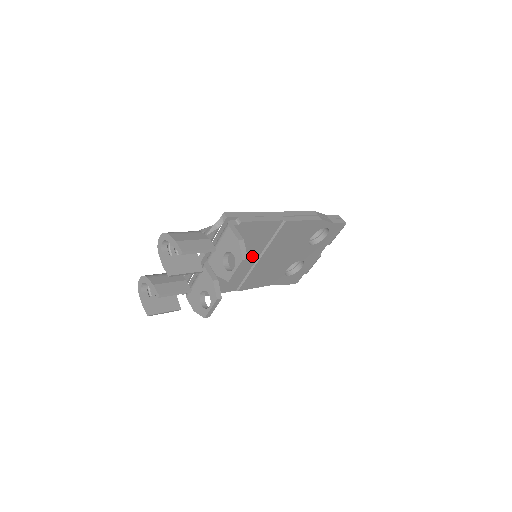
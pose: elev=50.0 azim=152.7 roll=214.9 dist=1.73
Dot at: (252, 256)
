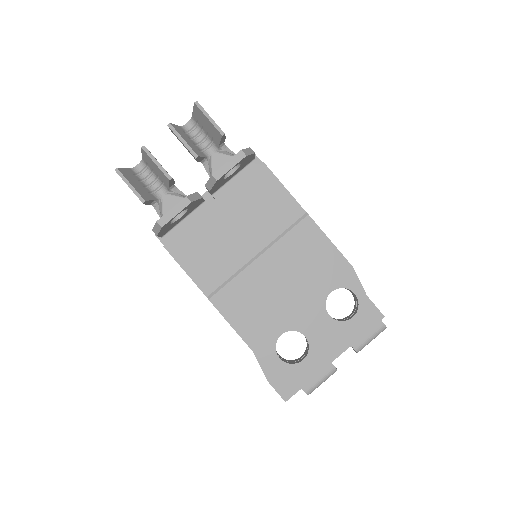
Dot at: (252, 243)
